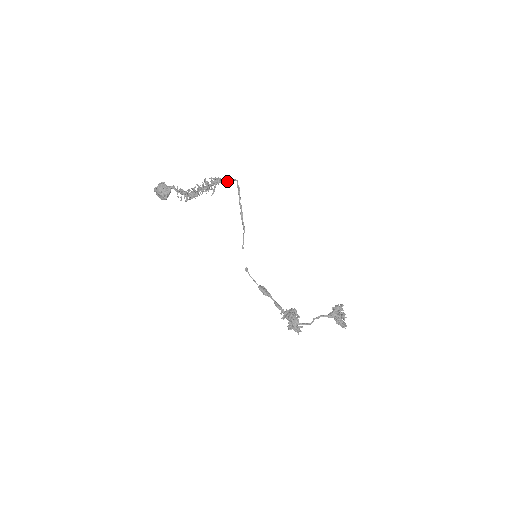
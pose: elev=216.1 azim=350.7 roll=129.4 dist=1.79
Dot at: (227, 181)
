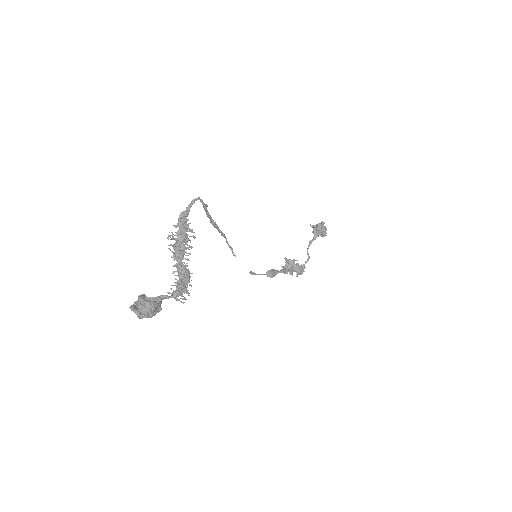
Dot at: (189, 210)
